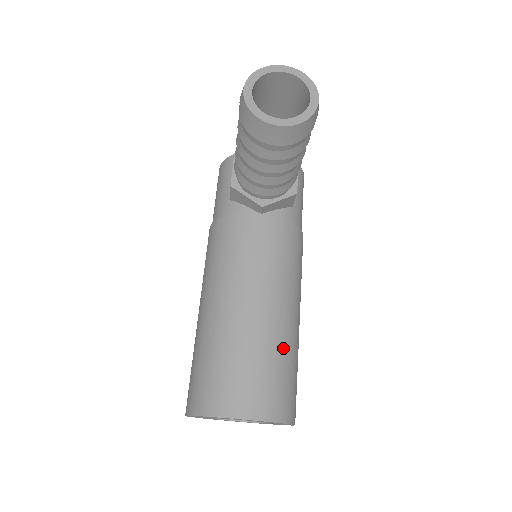
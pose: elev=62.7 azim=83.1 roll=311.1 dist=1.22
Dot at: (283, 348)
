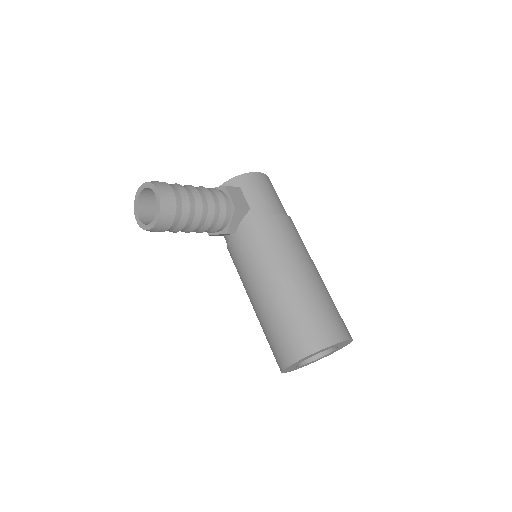
Dot at: (292, 306)
